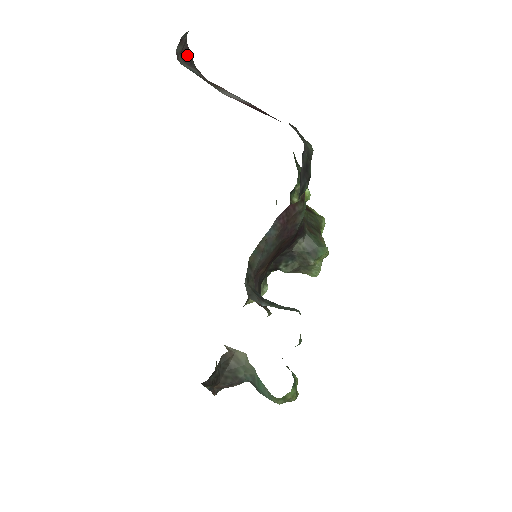
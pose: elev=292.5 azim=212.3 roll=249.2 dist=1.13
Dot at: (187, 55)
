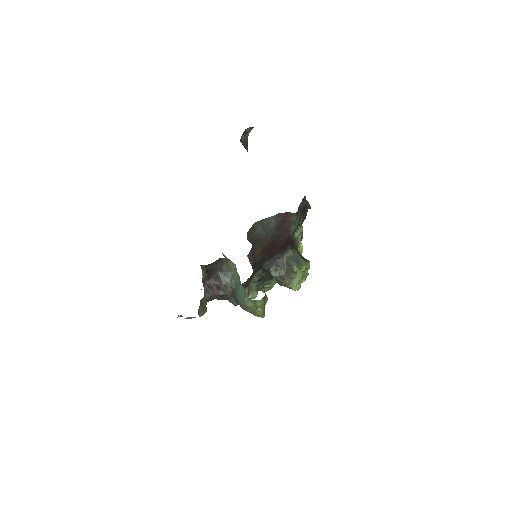
Dot at: (246, 145)
